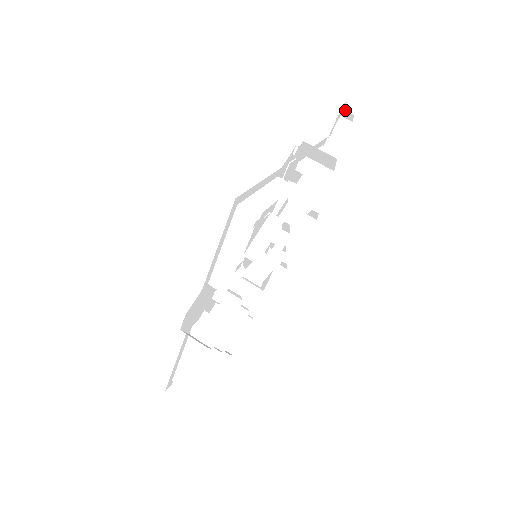
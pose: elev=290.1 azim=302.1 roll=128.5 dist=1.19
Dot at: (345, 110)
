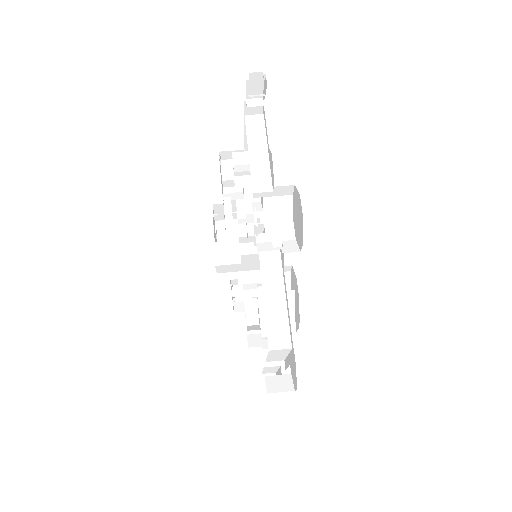
Dot at: occluded
